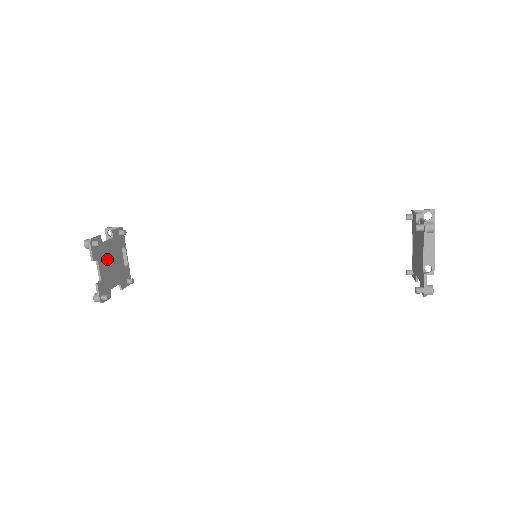
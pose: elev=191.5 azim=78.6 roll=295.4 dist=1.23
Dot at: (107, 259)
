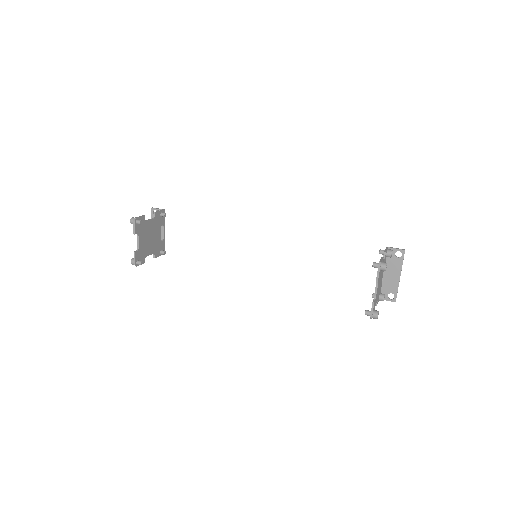
Dot at: (147, 234)
